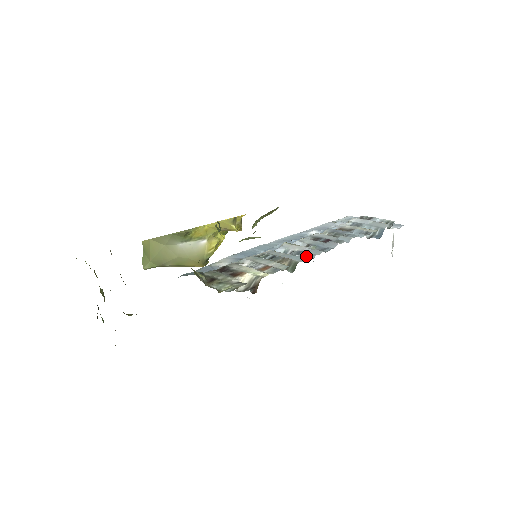
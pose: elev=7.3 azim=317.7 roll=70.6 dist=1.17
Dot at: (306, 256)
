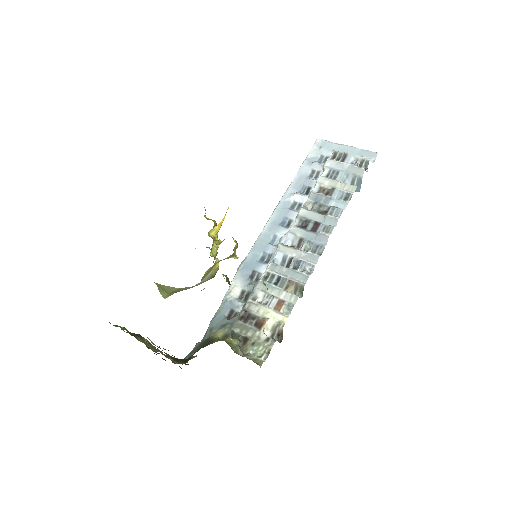
Dot at: (306, 268)
